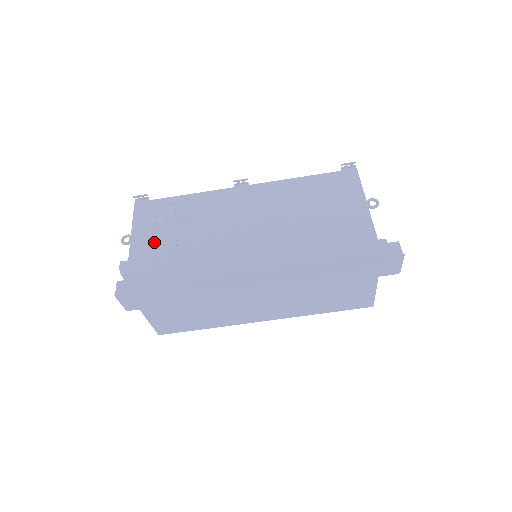
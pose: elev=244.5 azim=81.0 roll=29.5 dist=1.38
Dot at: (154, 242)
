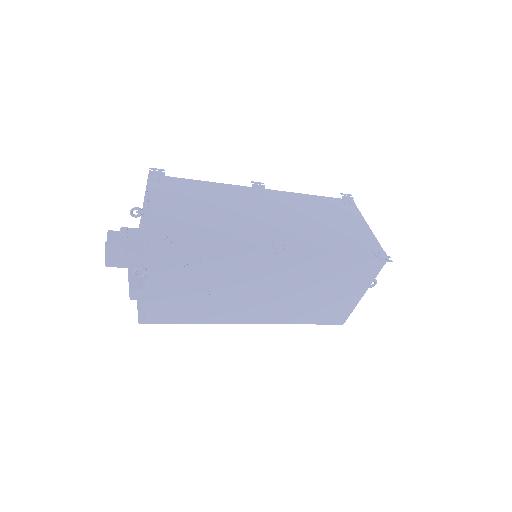
Dot at: (173, 289)
